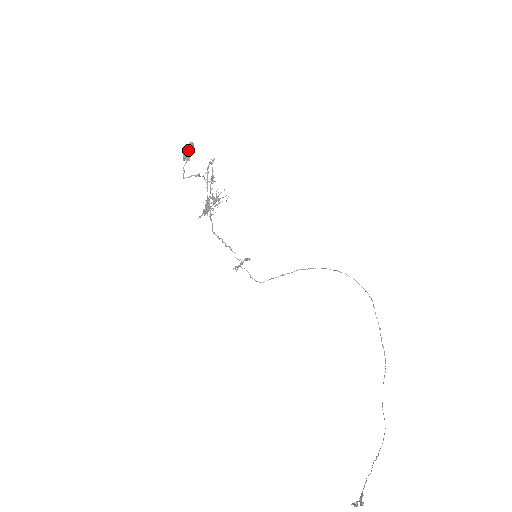
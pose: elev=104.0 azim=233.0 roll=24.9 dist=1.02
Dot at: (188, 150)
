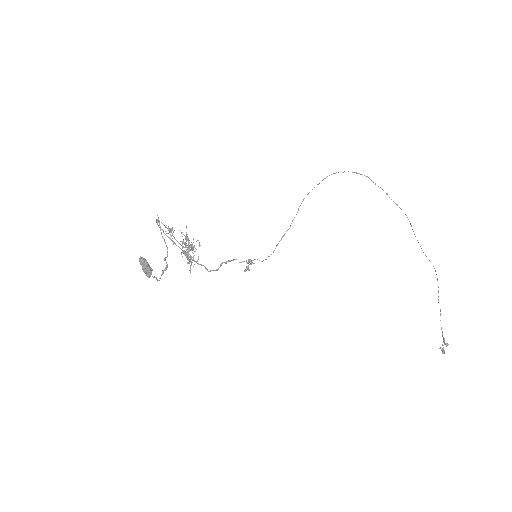
Dot at: (145, 269)
